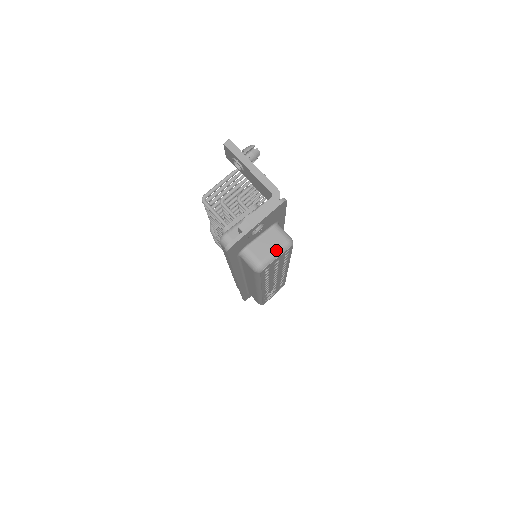
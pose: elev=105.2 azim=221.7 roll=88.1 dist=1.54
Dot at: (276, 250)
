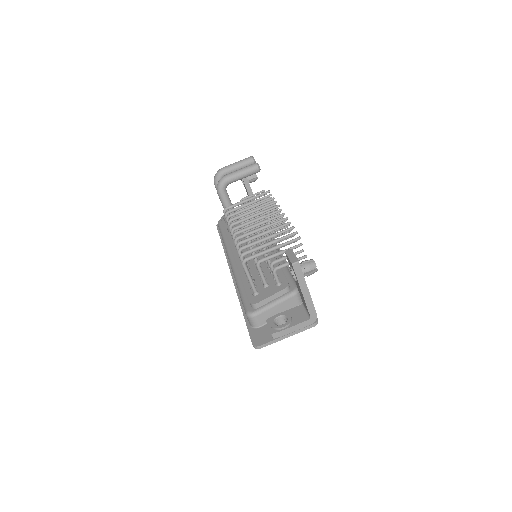
Dot at: occluded
